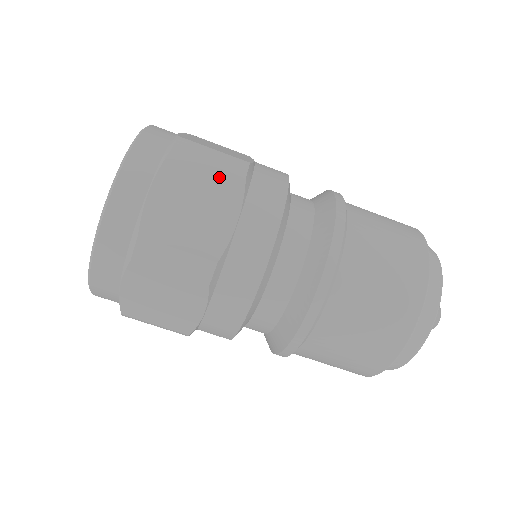
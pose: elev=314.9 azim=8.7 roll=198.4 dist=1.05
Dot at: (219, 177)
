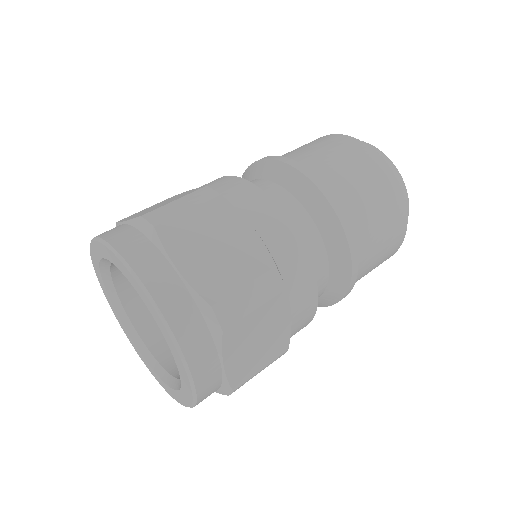
Dot at: (267, 310)
